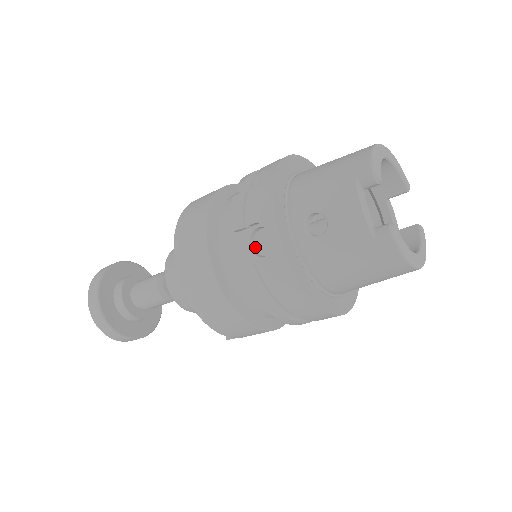
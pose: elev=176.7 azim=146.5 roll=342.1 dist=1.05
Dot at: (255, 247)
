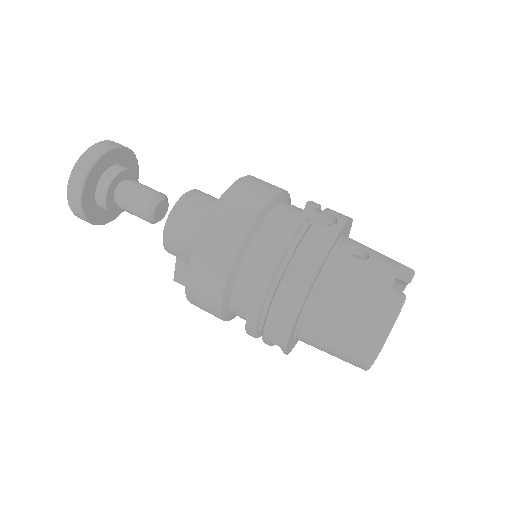
Dot at: occluded
